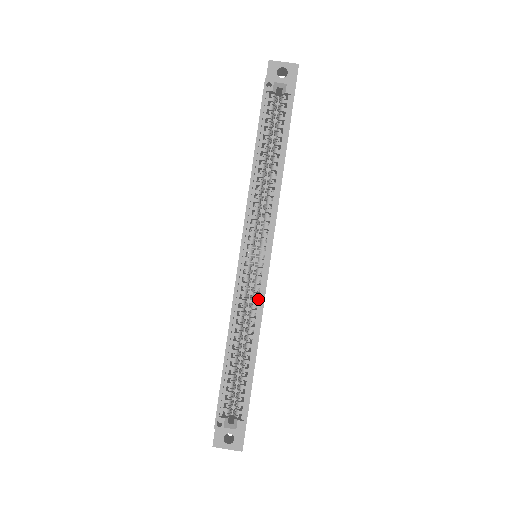
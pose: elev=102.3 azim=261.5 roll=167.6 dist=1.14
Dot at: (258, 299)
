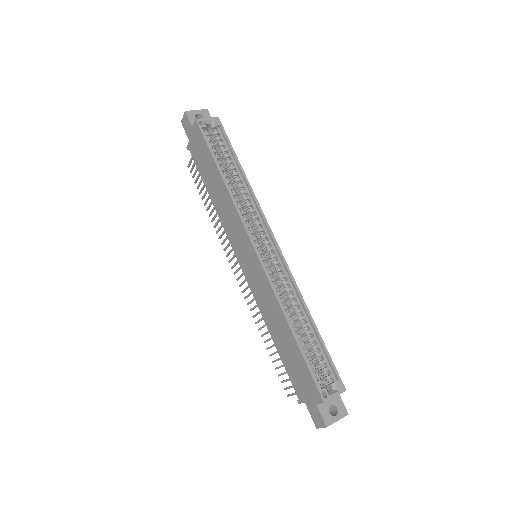
Dot at: (287, 278)
